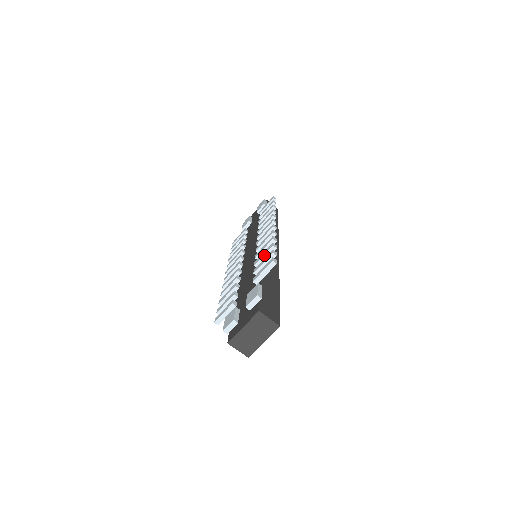
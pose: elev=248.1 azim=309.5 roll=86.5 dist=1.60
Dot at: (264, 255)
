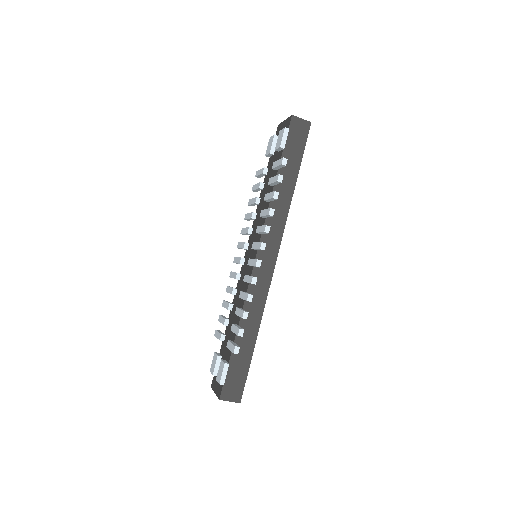
Dot at: (239, 316)
